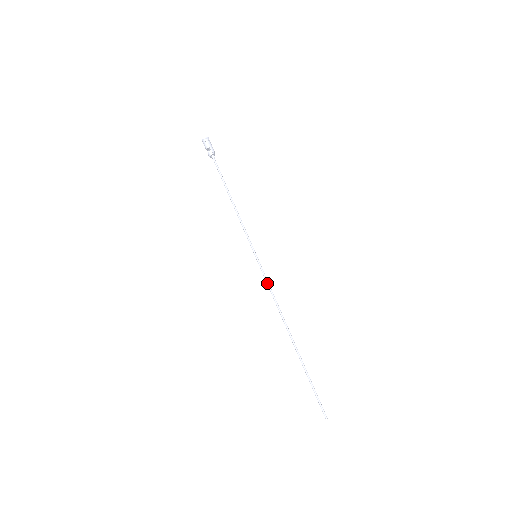
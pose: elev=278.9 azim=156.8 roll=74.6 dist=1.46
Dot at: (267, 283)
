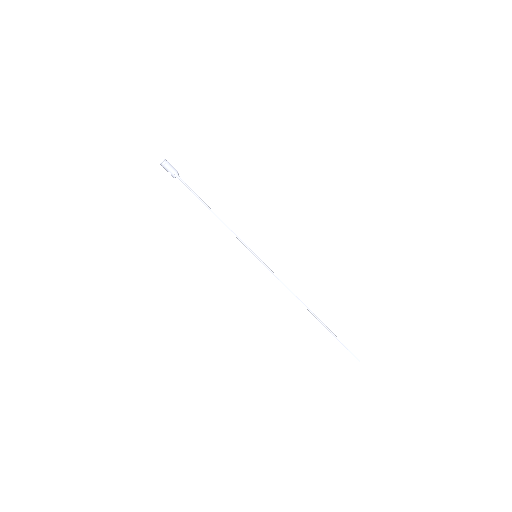
Dot at: occluded
